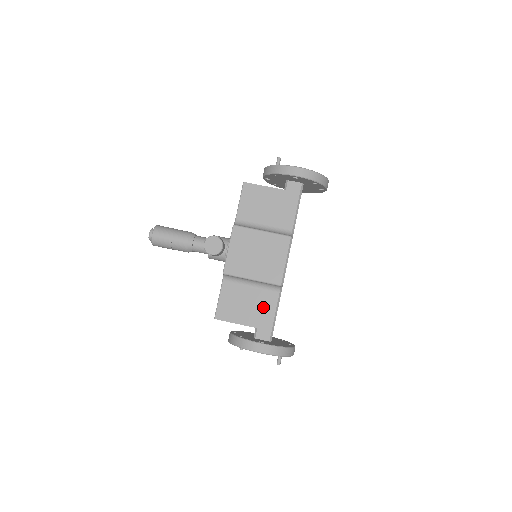
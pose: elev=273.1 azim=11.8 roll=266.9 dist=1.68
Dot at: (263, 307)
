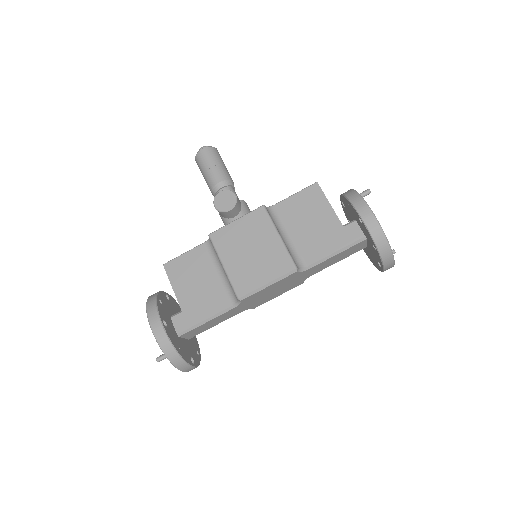
Dot at: (207, 301)
